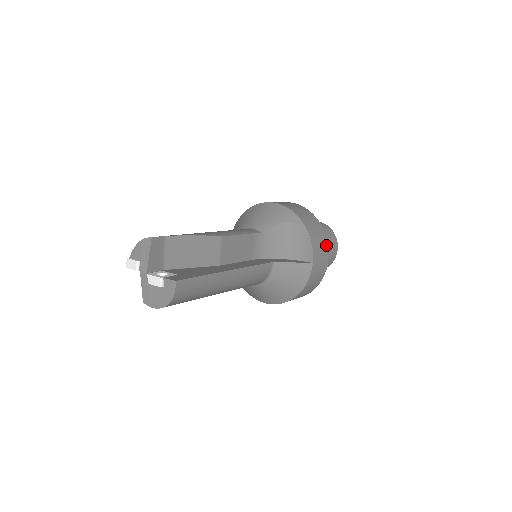
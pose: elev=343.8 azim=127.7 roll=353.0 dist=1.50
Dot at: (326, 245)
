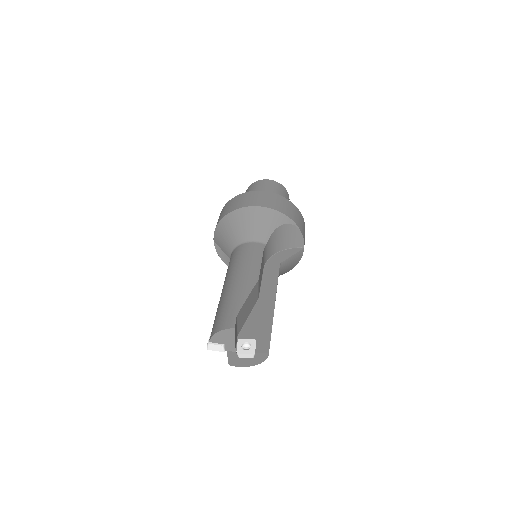
Dot at: (304, 223)
